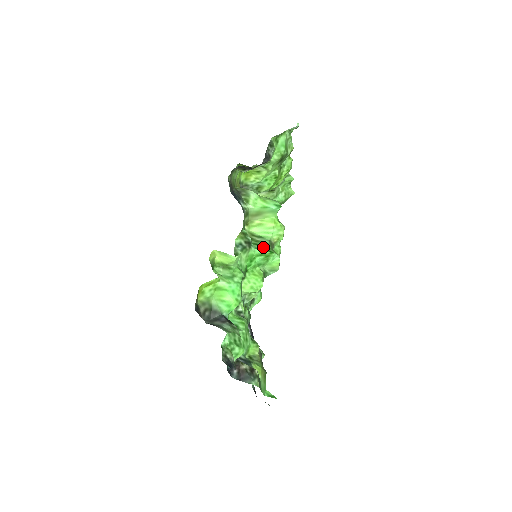
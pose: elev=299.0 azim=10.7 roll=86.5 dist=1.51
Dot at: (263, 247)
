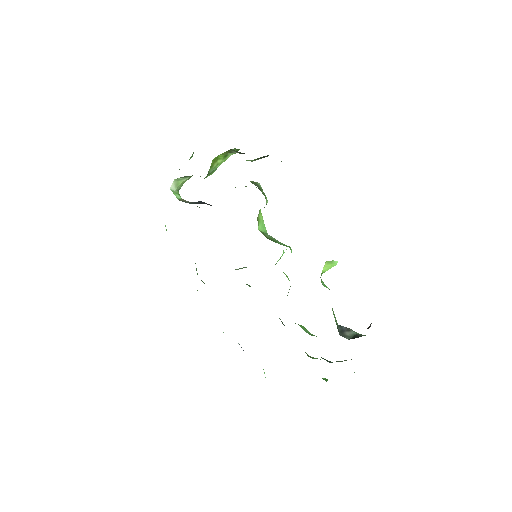
Dot at: occluded
